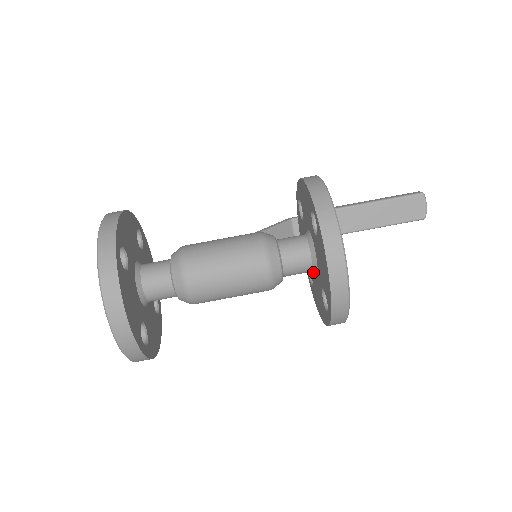
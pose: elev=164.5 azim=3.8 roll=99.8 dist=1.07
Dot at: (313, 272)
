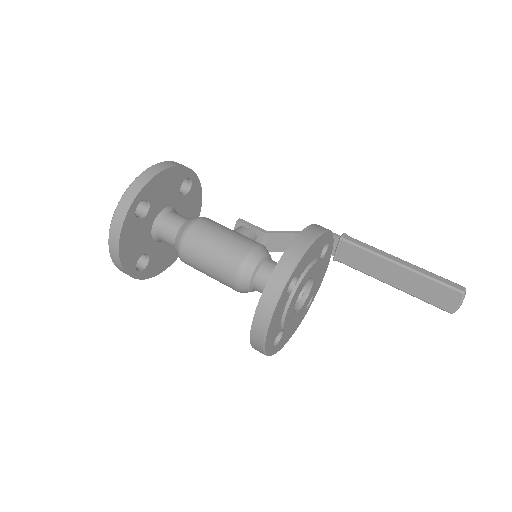
Dot at: occluded
